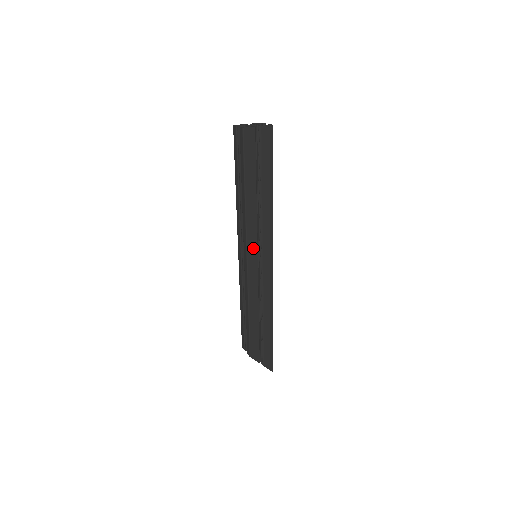
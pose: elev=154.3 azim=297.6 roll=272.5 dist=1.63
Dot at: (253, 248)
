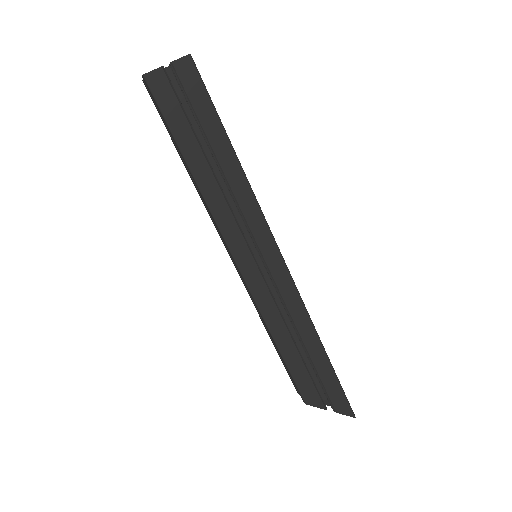
Dot at: (239, 246)
